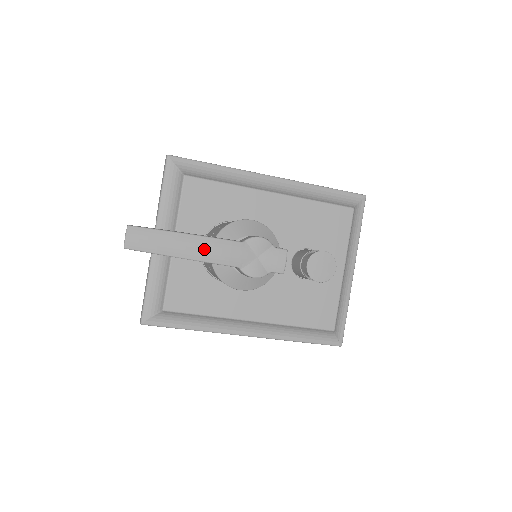
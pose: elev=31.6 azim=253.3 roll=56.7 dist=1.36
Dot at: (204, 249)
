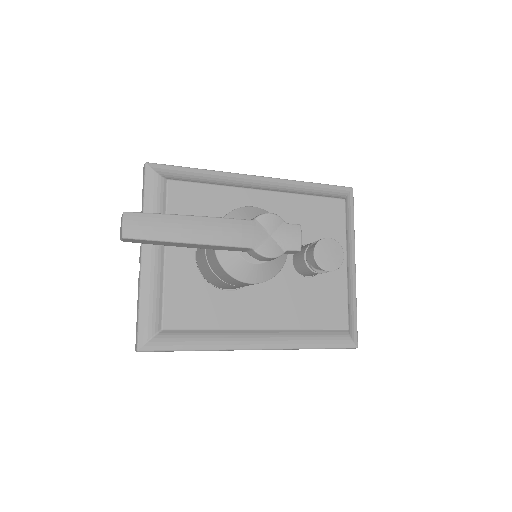
Dot at: (212, 230)
